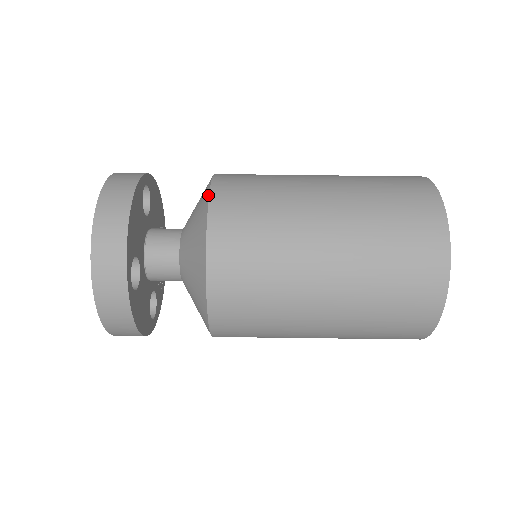
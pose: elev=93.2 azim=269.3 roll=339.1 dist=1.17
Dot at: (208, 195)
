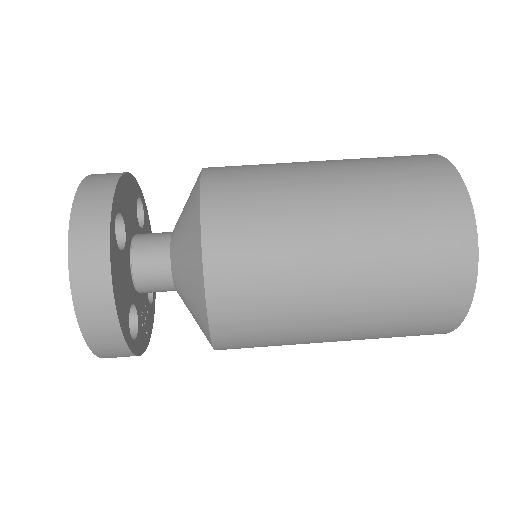
Dot at: occluded
